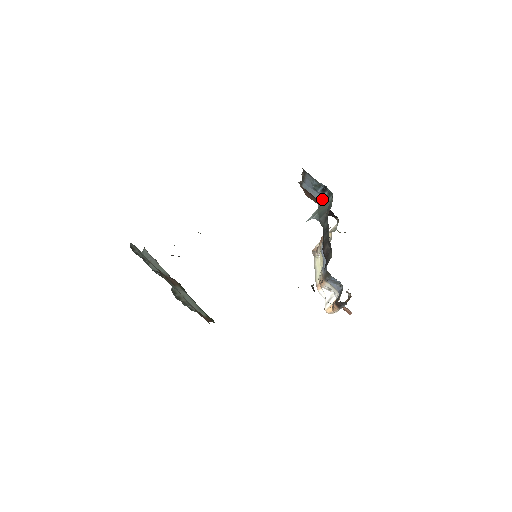
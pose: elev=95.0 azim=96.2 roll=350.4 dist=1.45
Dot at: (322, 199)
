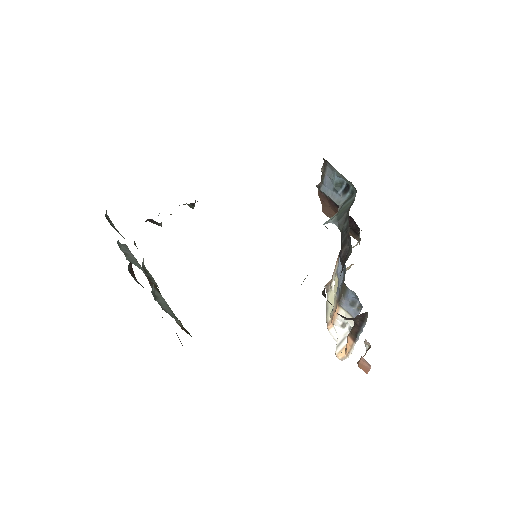
Dot at: (343, 202)
